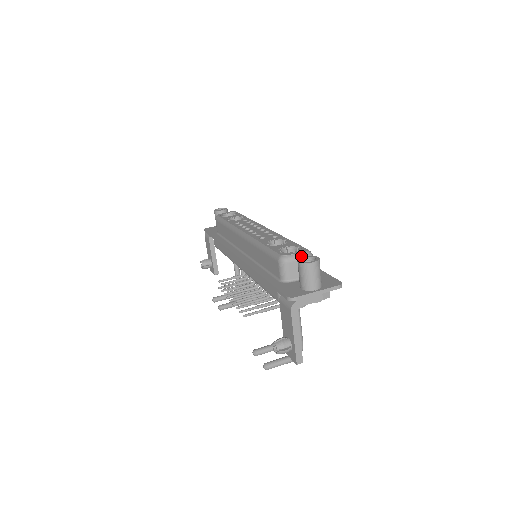
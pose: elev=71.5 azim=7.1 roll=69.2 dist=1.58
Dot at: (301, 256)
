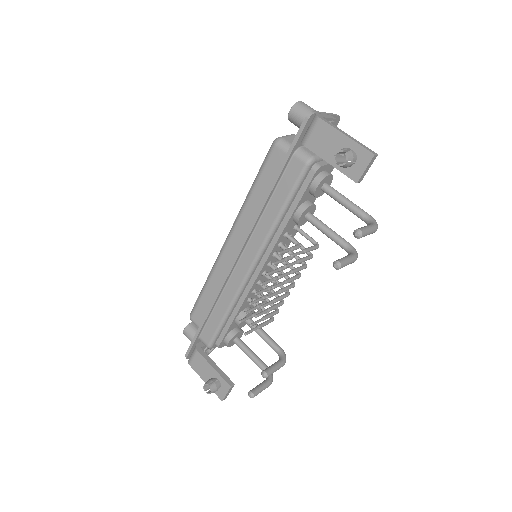
Dot at: (289, 135)
